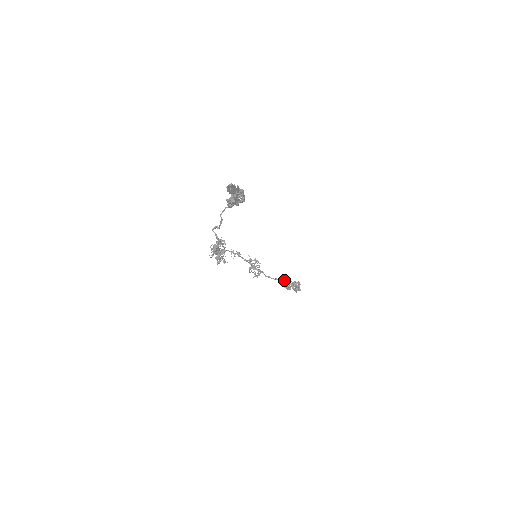
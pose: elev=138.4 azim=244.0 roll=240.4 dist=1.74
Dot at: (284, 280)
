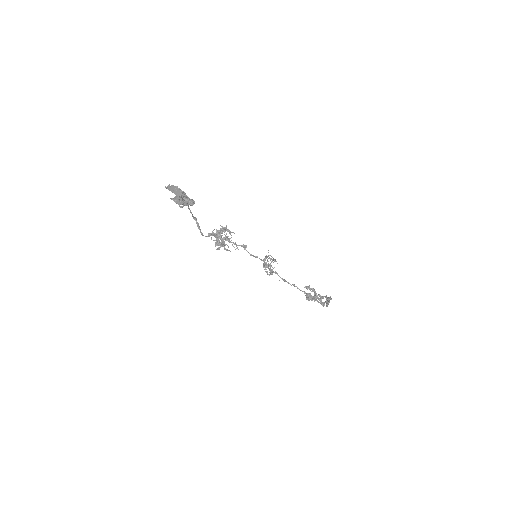
Dot at: (309, 289)
